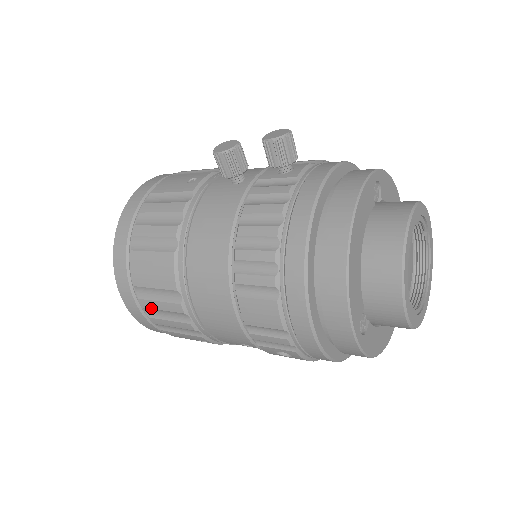
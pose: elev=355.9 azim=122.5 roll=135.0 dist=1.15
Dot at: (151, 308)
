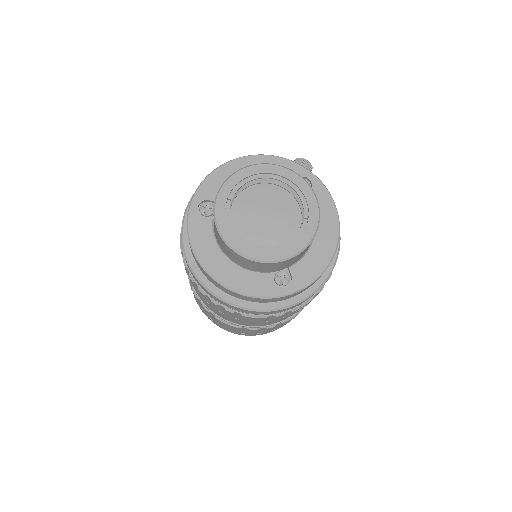
Dot at: occluded
